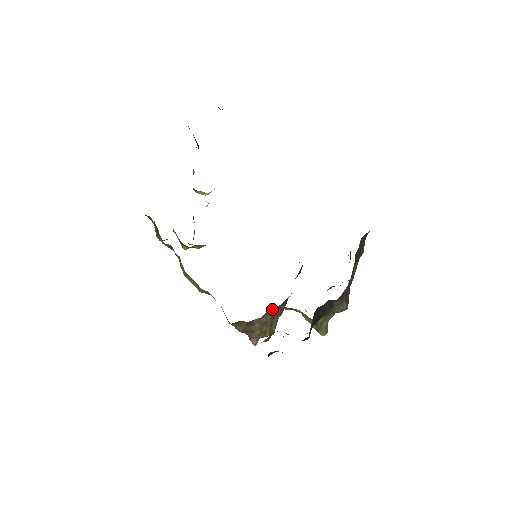
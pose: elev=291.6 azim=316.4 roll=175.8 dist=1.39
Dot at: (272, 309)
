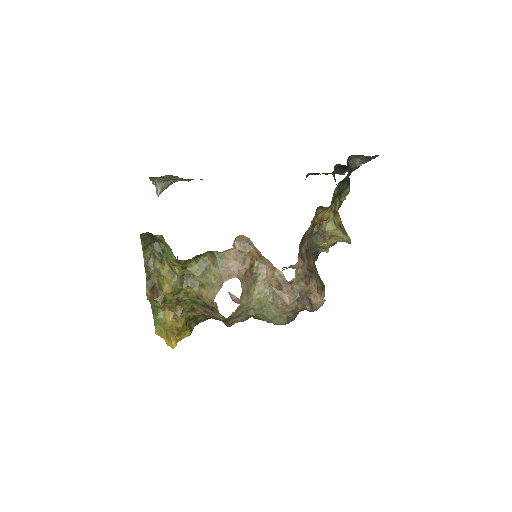
Dot at: occluded
